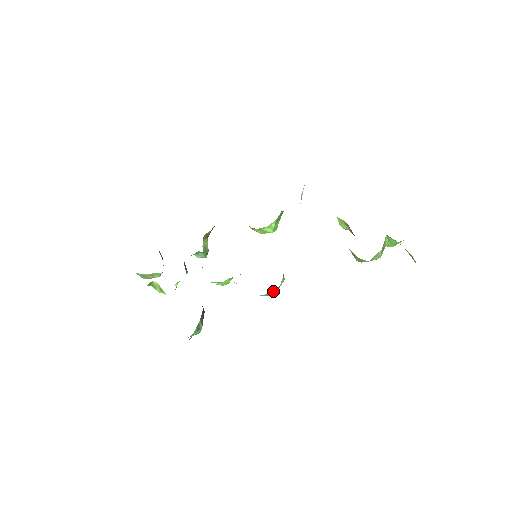
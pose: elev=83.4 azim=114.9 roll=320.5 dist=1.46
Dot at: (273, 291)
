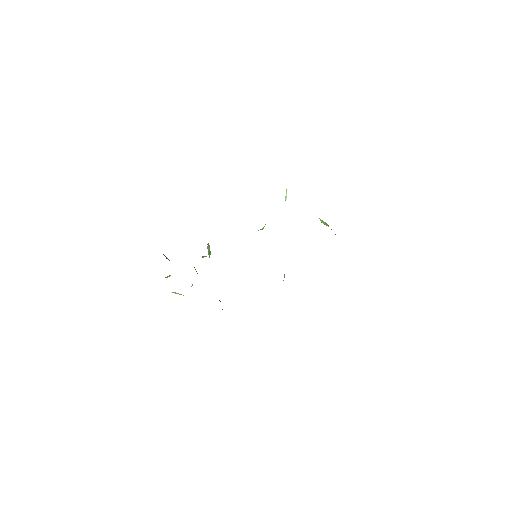
Dot at: occluded
